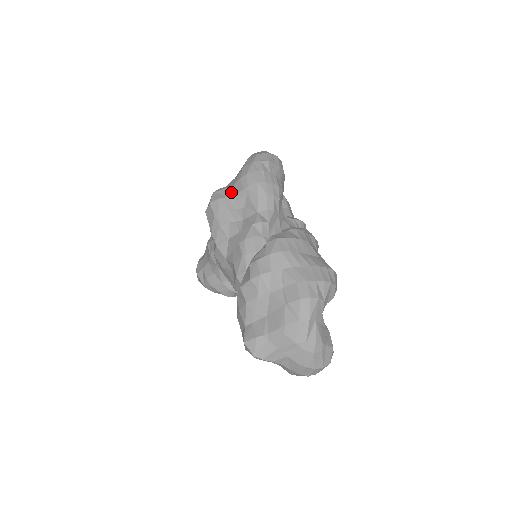
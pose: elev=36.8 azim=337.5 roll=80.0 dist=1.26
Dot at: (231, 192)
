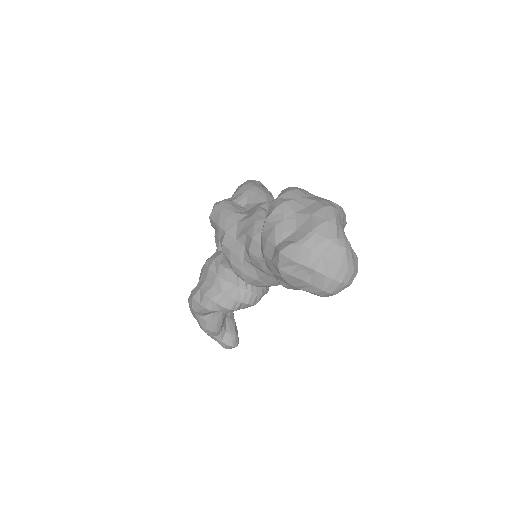
Dot at: (232, 199)
